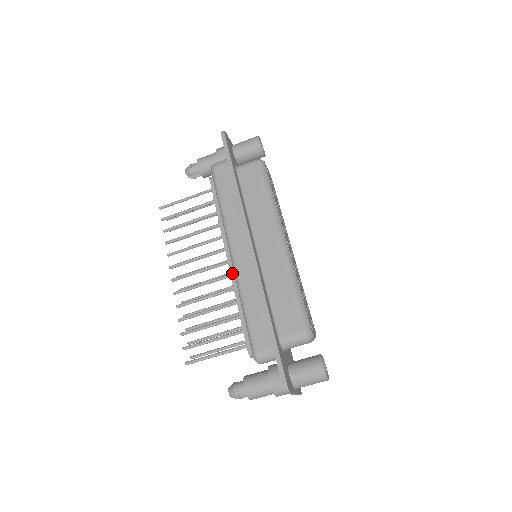
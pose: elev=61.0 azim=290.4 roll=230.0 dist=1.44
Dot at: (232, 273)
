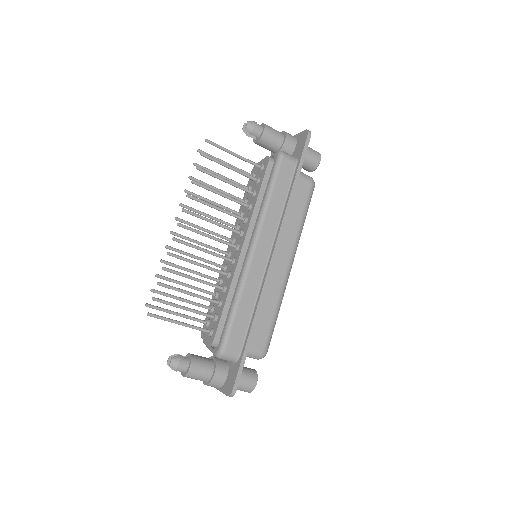
Dot at: (239, 264)
